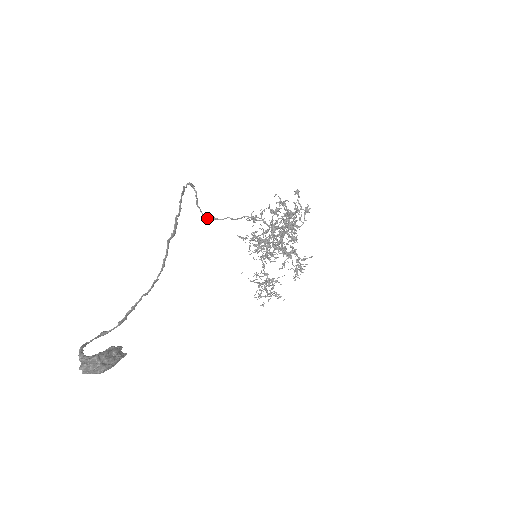
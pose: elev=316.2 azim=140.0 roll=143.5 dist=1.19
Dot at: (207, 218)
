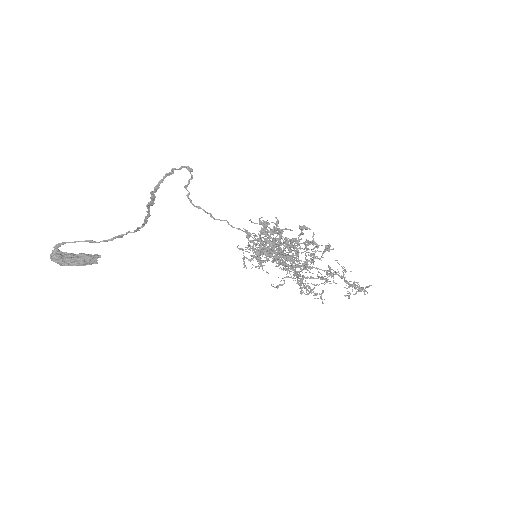
Dot at: (192, 204)
